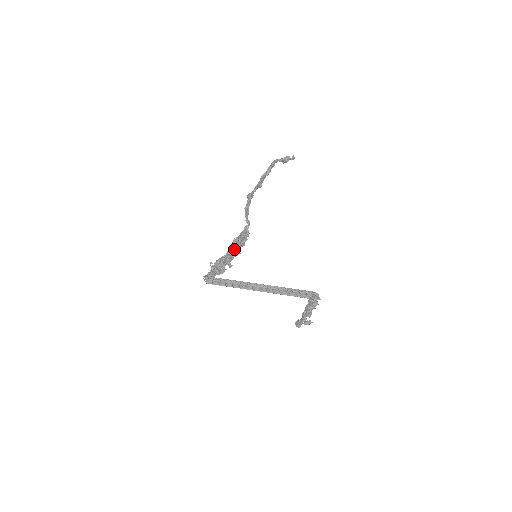
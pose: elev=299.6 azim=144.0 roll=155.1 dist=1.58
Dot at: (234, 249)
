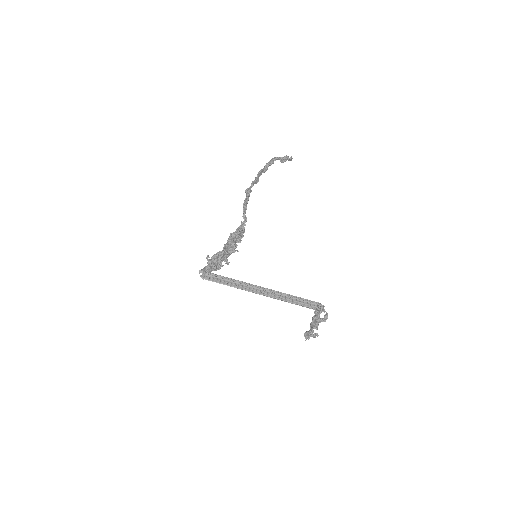
Dot at: (231, 245)
